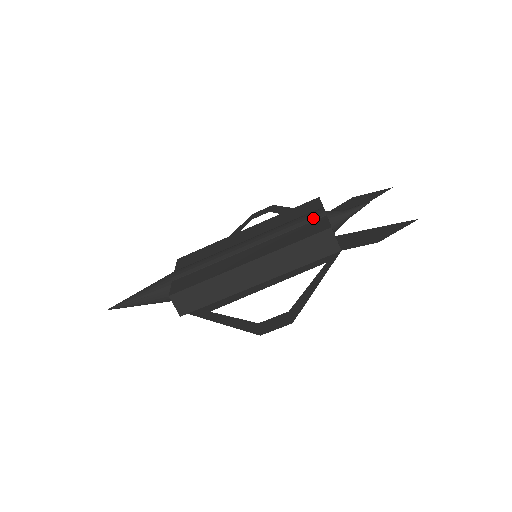
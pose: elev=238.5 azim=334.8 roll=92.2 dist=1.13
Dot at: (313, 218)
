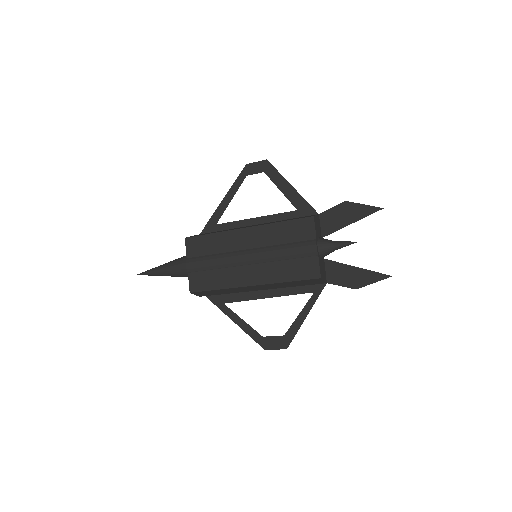
Dot at: (306, 255)
